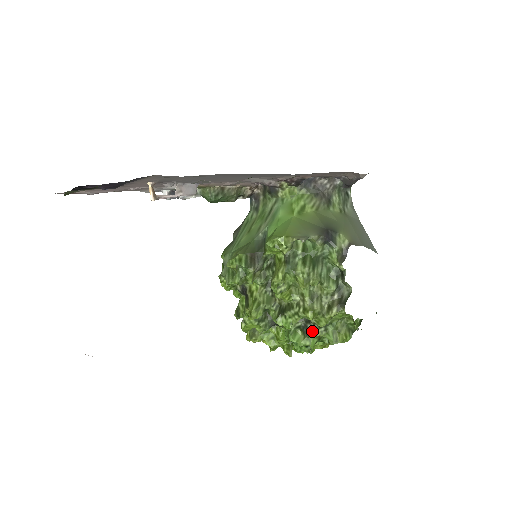
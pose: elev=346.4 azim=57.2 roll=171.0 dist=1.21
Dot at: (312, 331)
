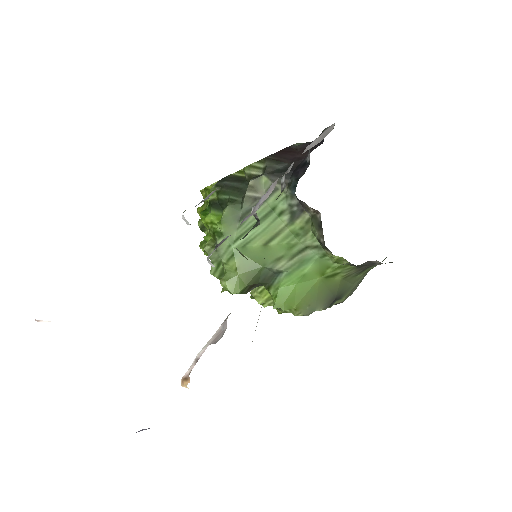
Dot at: occluded
